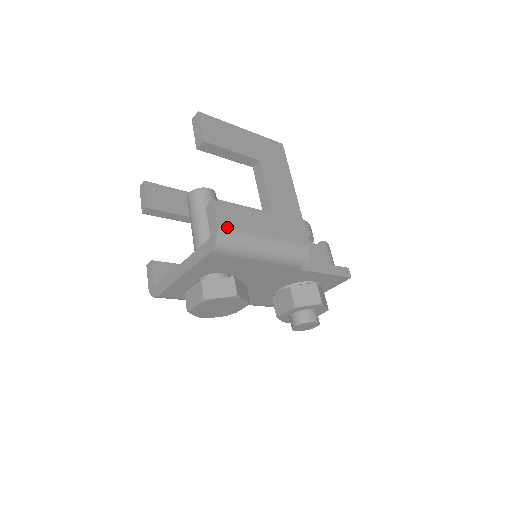
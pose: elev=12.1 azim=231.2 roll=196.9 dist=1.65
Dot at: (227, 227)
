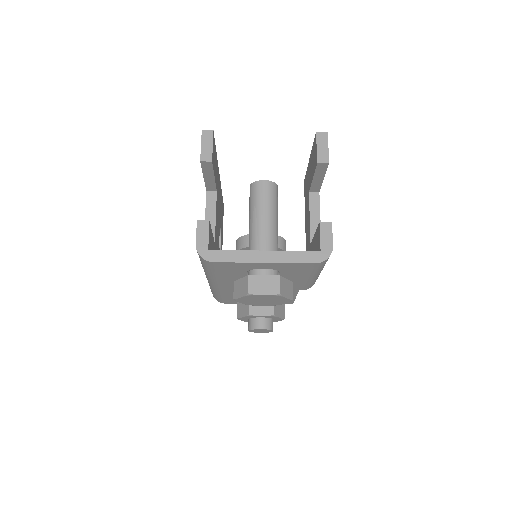
Dot at: occluded
